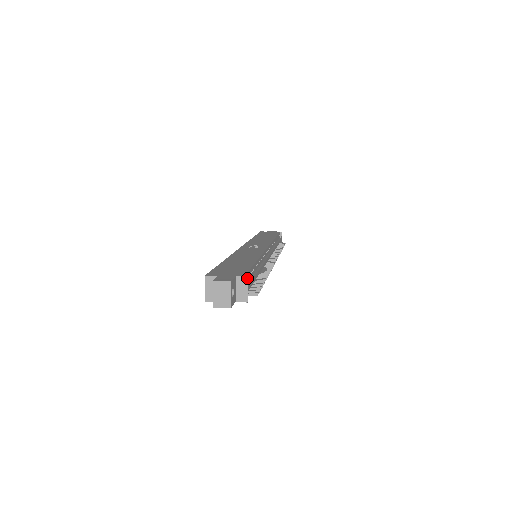
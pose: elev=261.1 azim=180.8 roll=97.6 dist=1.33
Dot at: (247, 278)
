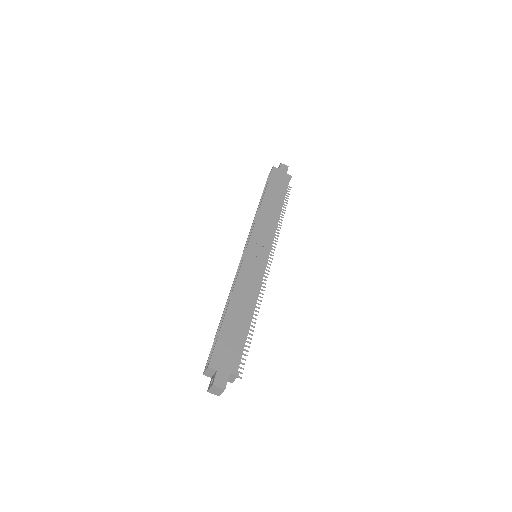
Dot at: occluded
